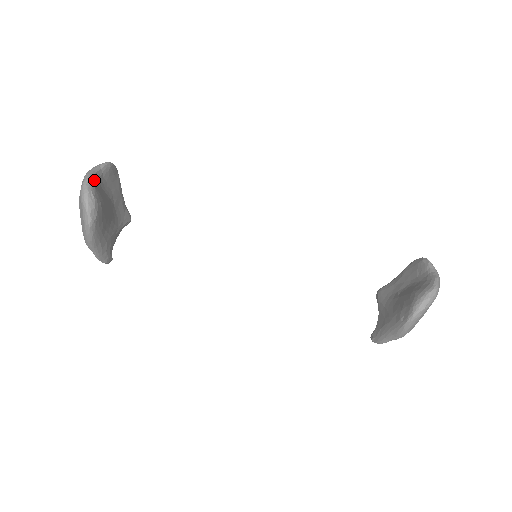
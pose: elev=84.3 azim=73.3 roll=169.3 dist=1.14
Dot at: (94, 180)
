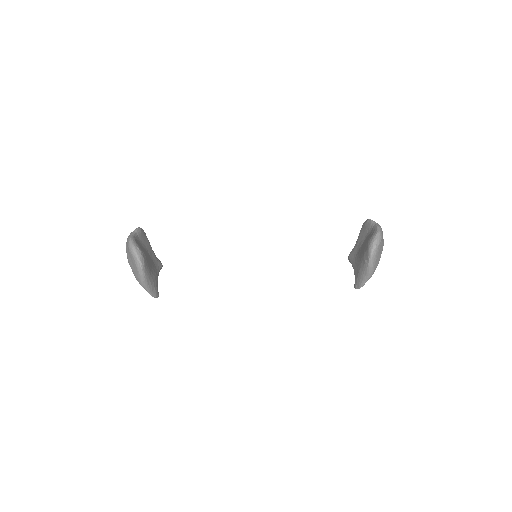
Dot at: (135, 239)
